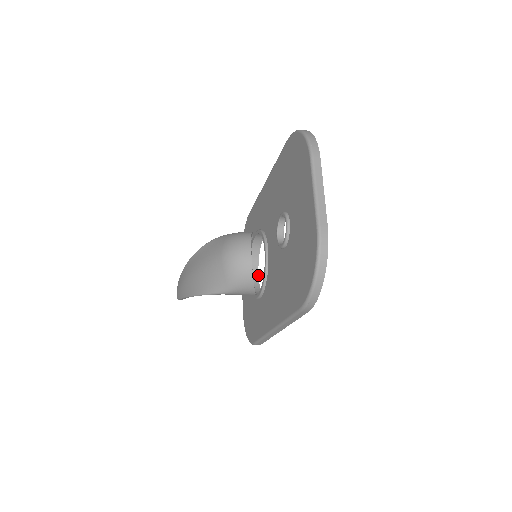
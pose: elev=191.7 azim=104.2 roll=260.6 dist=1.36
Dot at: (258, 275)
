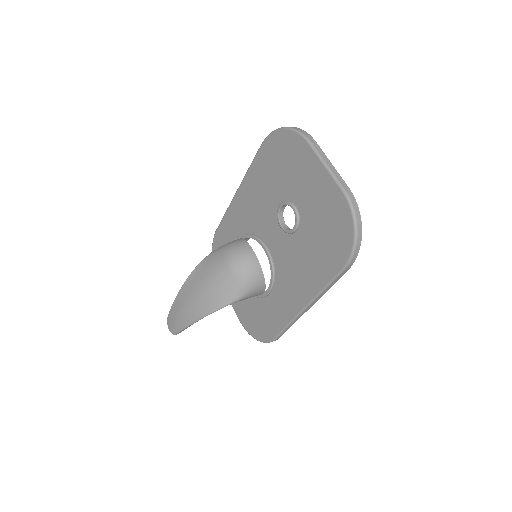
Dot at: occluded
